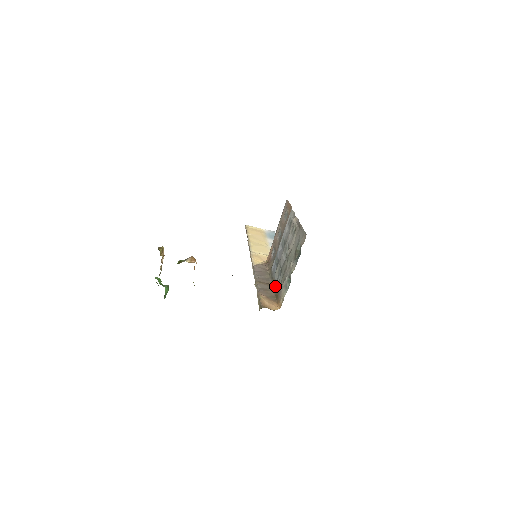
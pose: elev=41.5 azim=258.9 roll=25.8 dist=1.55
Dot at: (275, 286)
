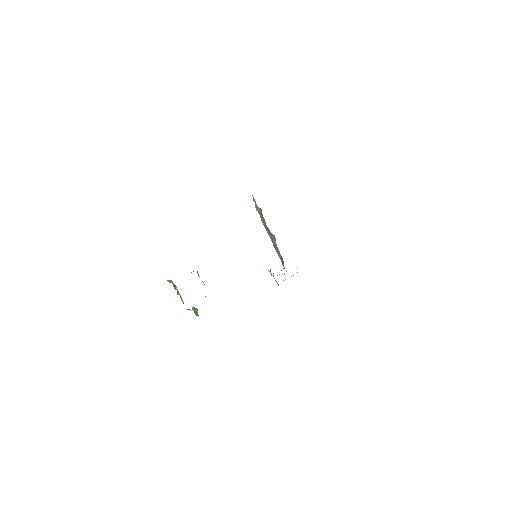
Dot at: occluded
